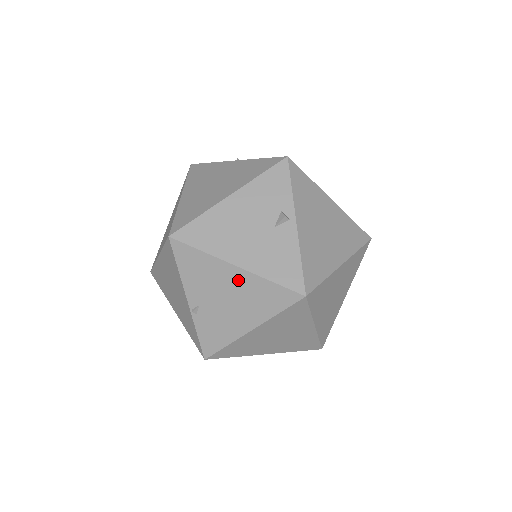
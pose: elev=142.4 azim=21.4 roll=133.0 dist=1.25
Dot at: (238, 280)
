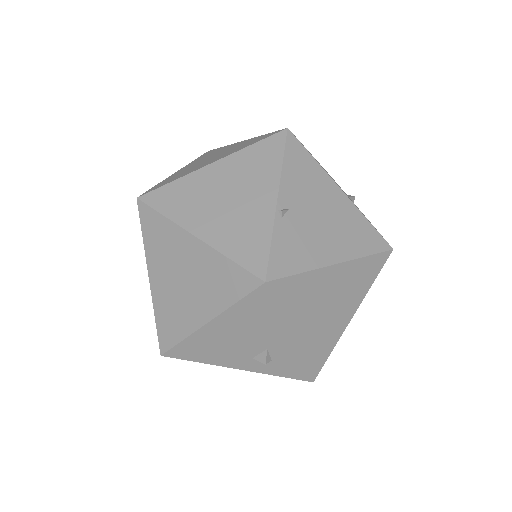
Dot at: (340, 204)
